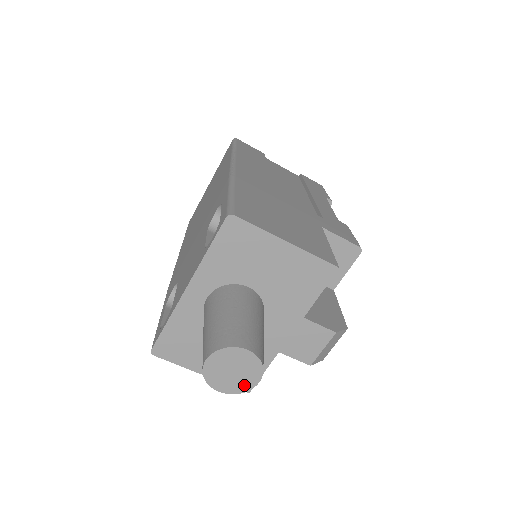
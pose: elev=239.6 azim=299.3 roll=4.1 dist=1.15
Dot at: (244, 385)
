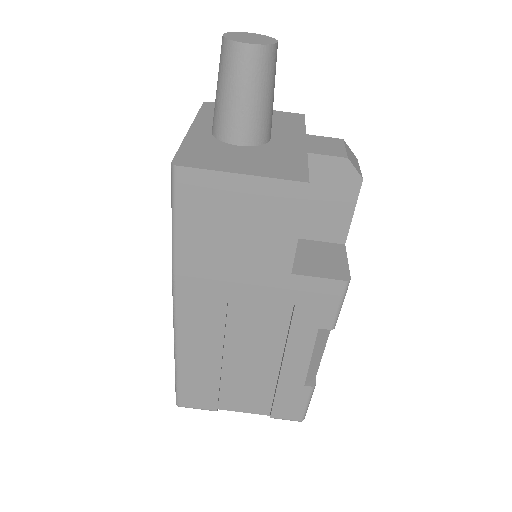
Dot at: (267, 42)
